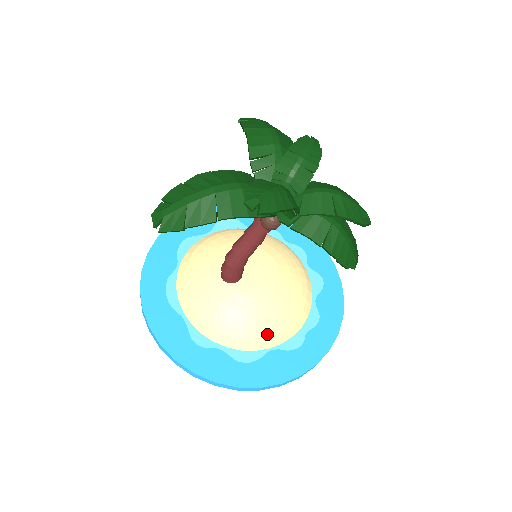
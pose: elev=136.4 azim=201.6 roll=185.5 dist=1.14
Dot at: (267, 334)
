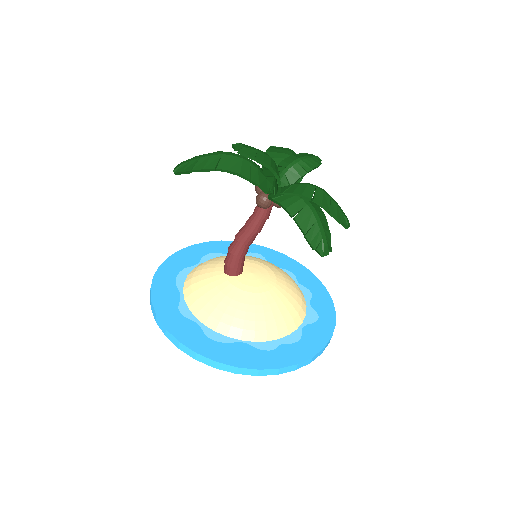
Dot at: (243, 325)
